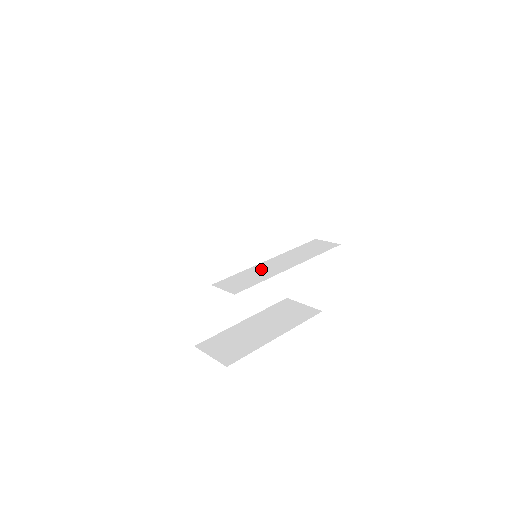
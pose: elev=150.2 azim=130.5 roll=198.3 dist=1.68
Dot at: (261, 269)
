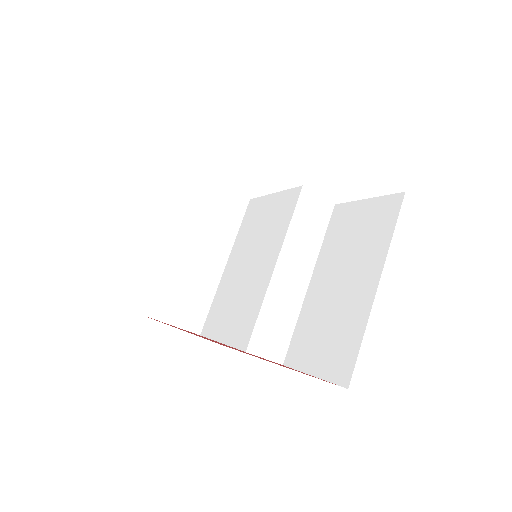
Dot at: (281, 296)
